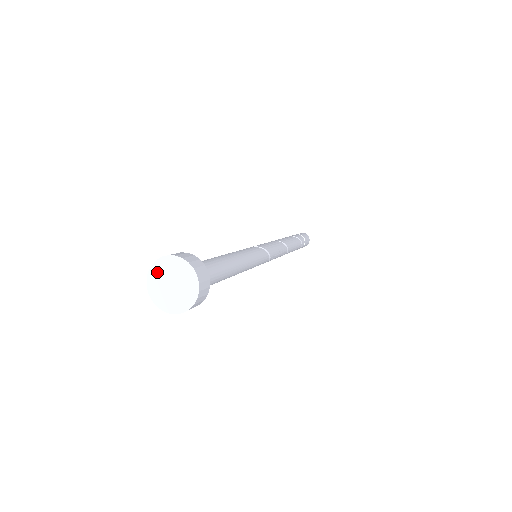
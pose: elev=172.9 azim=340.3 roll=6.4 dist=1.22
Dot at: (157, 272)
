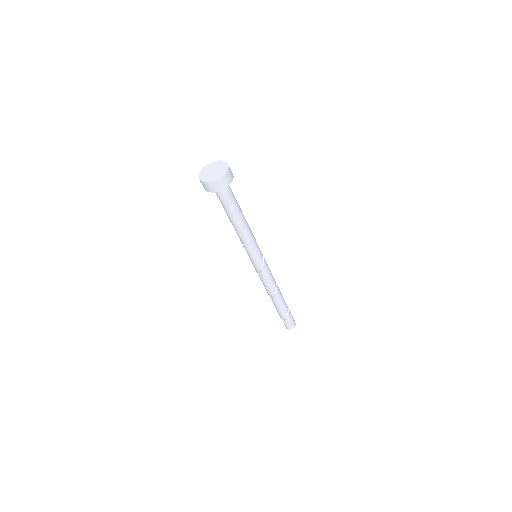
Dot at: (211, 165)
